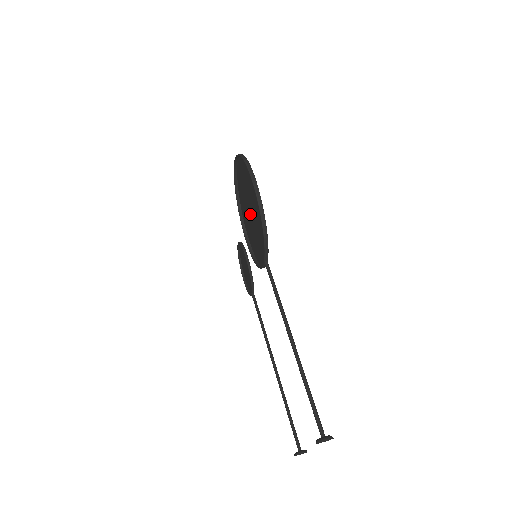
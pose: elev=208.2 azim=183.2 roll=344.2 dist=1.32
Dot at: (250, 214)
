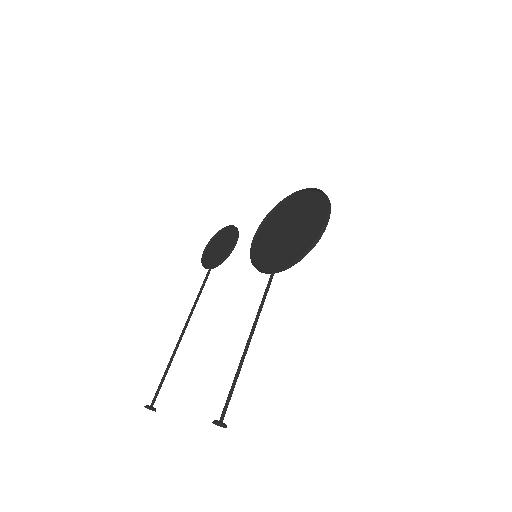
Dot at: (285, 230)
